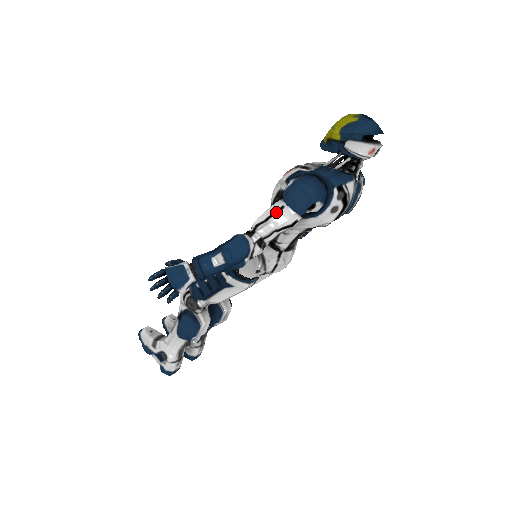
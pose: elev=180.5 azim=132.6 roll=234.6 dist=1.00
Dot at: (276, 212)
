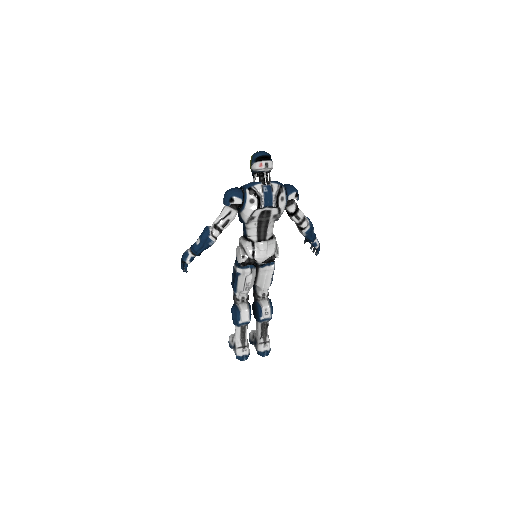
Dot at: (222, 210)
